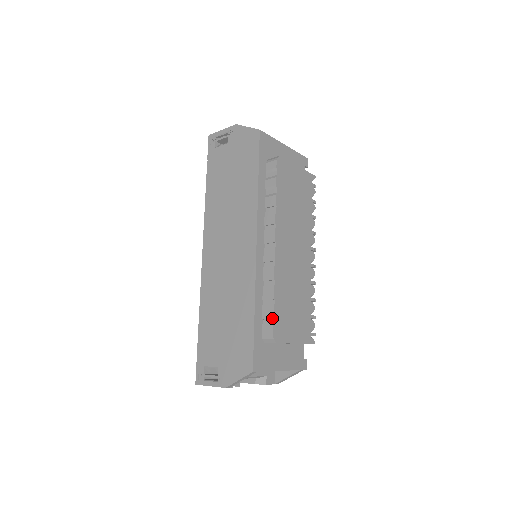
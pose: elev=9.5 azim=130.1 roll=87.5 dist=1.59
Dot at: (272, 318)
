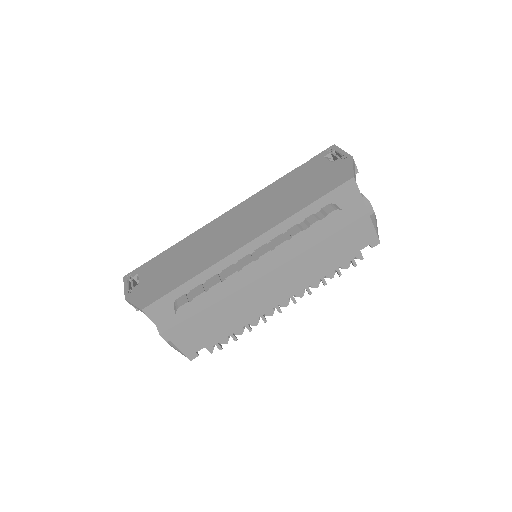
Dot at: (193, 297)
